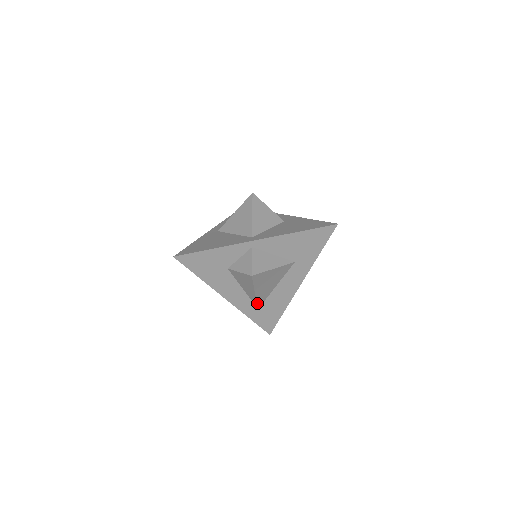
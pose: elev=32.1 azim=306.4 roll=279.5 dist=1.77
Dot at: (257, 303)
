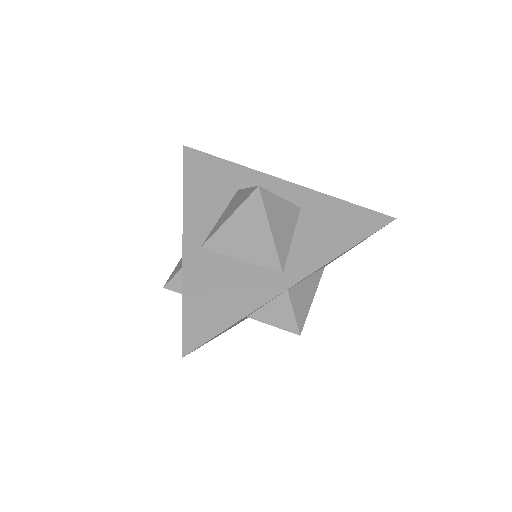
Dot at: occluded
